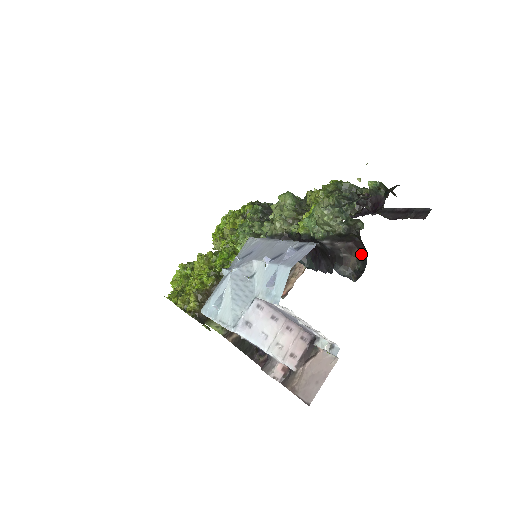
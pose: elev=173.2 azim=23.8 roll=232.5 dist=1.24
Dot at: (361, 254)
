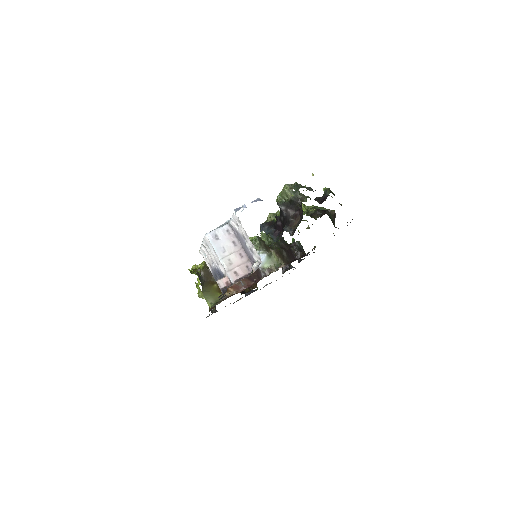
Dot at: (301, 219)
